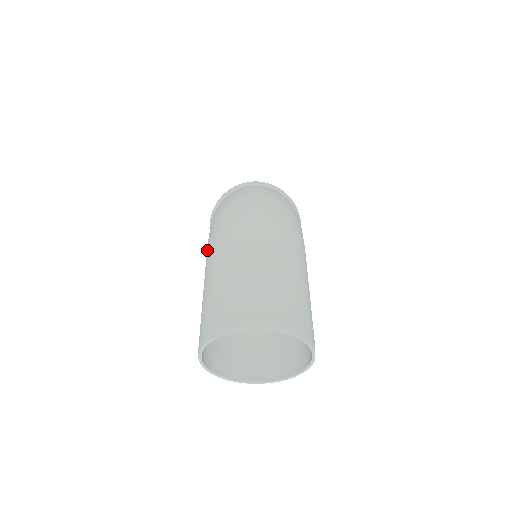
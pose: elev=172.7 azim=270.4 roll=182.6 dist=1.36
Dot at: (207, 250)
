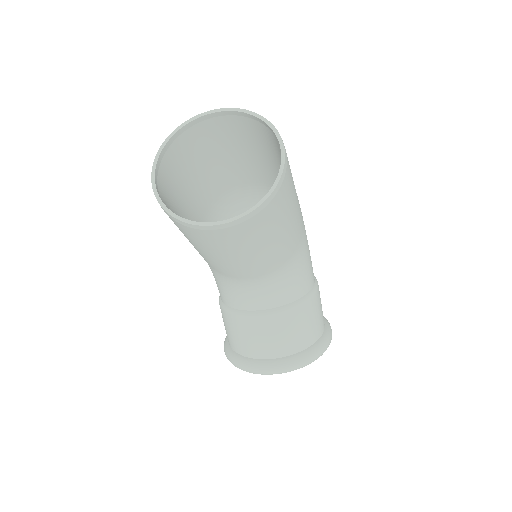
Dot at: occluded
